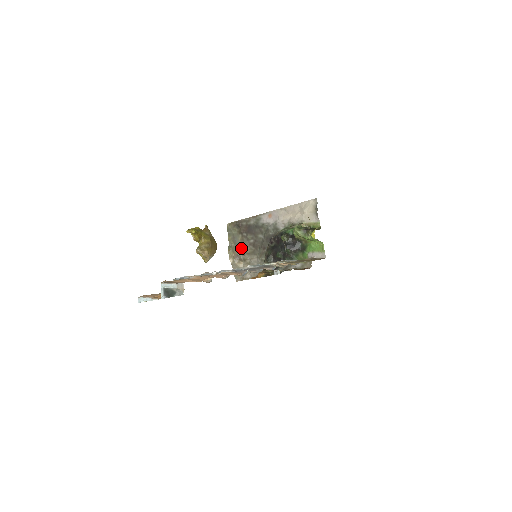
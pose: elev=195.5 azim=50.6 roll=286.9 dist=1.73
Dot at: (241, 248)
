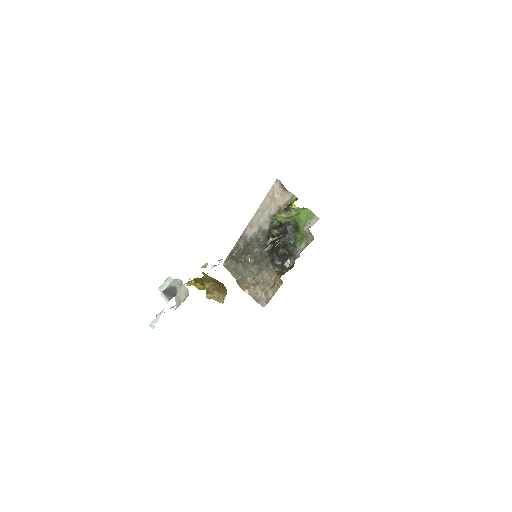
Dot at: (248, 274)
